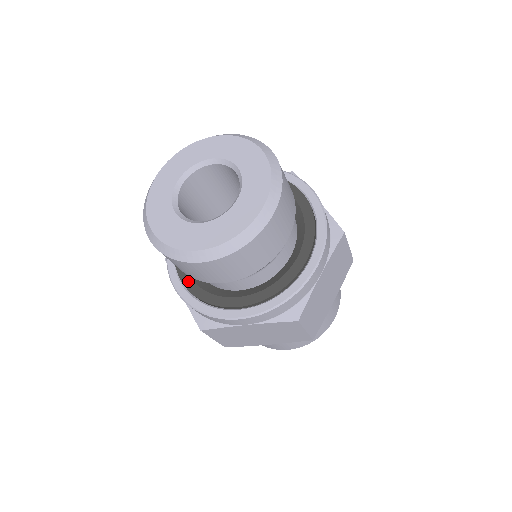
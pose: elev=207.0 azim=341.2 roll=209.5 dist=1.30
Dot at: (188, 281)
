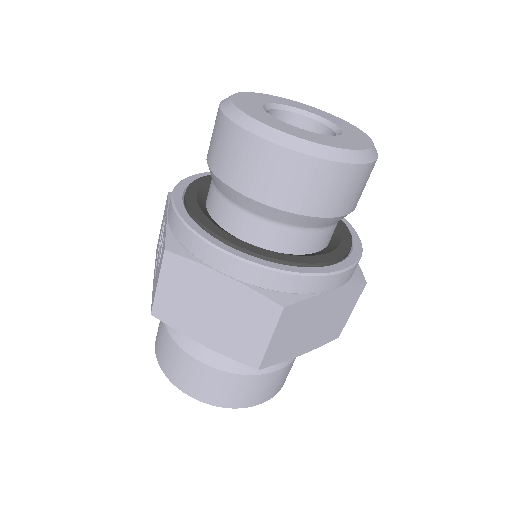
Dot at: (193, 202)
